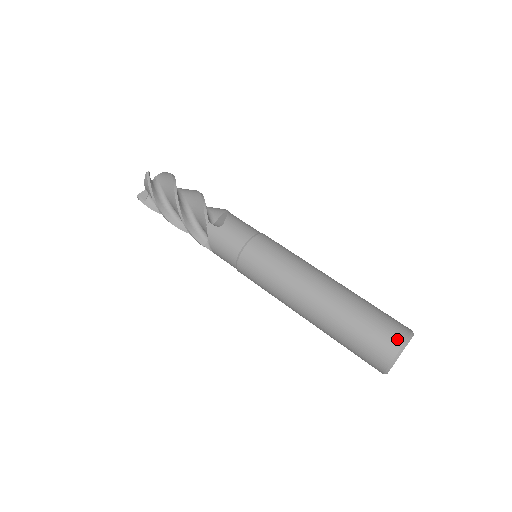
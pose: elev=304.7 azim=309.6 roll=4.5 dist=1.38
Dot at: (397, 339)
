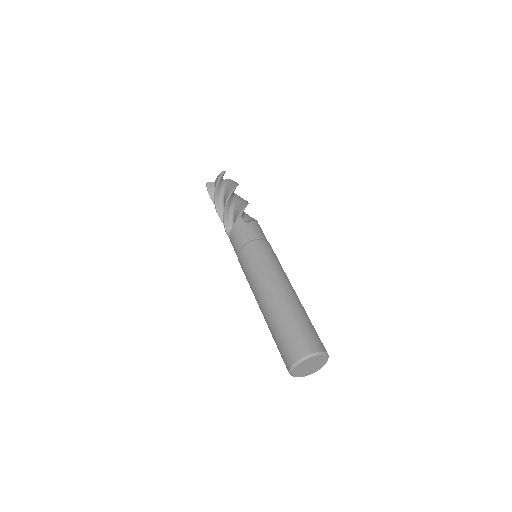
Dot at: (313, 347)
